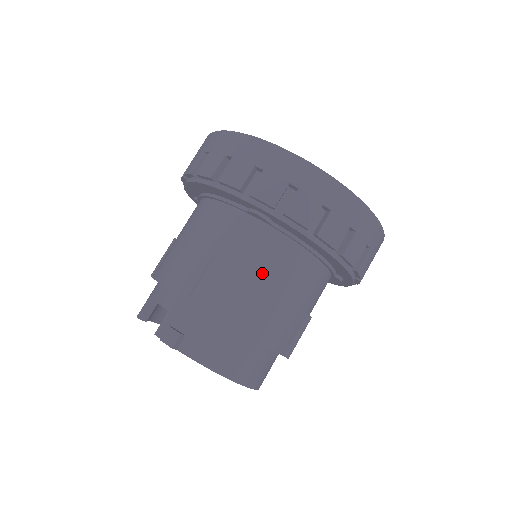
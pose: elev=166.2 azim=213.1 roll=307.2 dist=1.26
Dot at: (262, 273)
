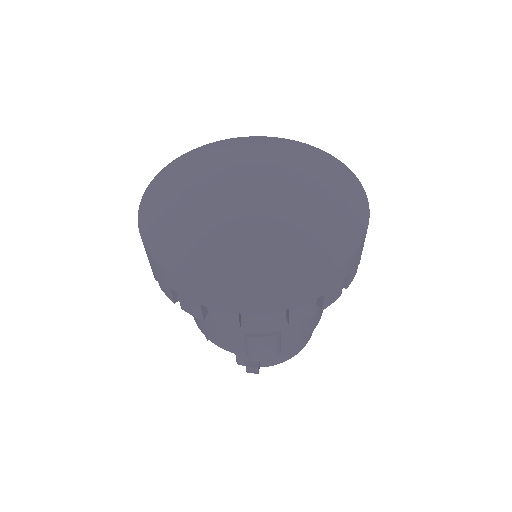
Dot at: occluded
